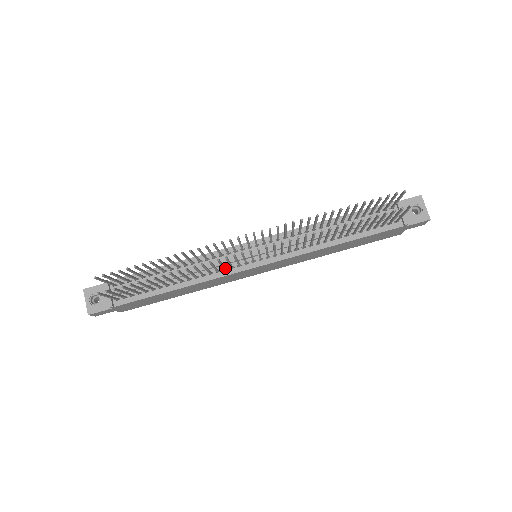
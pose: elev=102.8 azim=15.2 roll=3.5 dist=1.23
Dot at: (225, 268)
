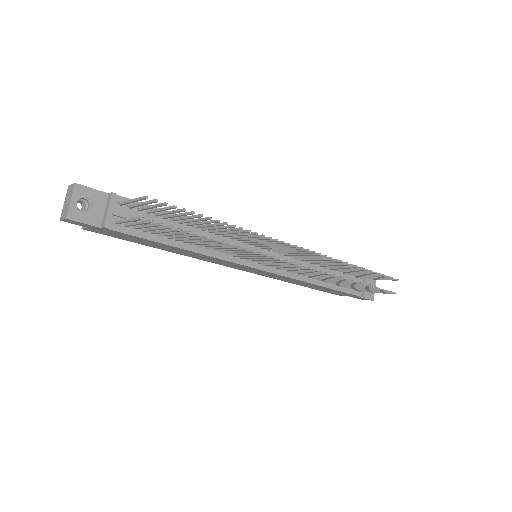
Dot at: (237, 255)
